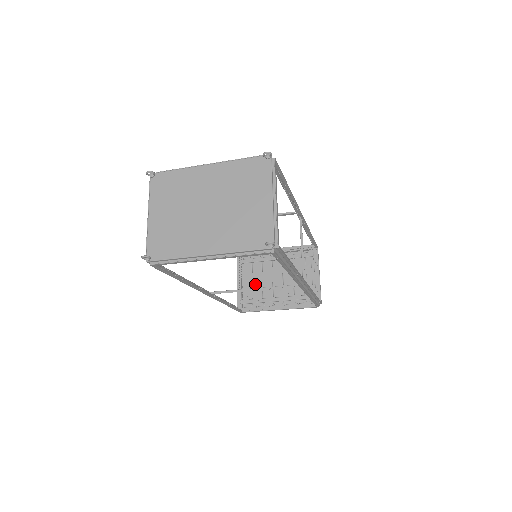
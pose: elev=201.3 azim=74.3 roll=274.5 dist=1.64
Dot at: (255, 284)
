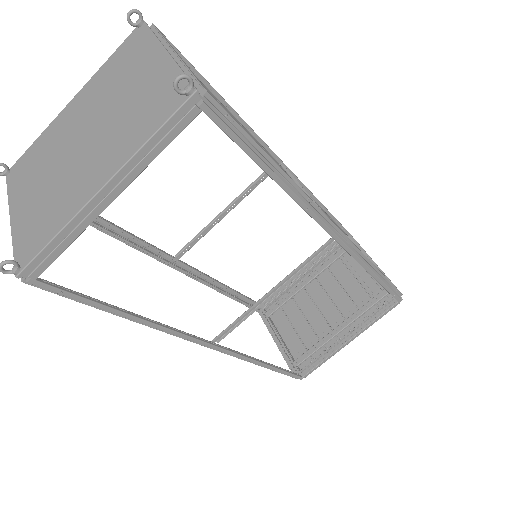
Dot at: (299, 330)
